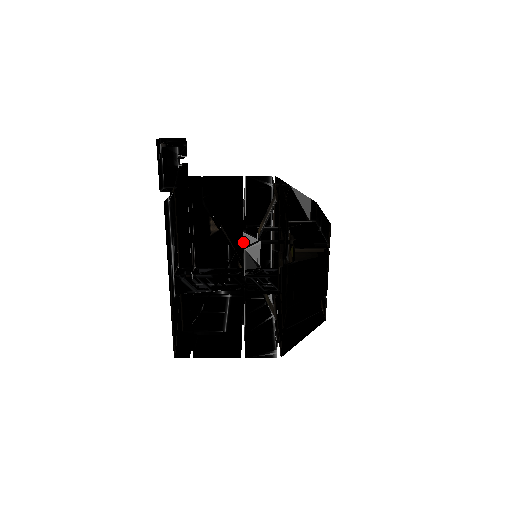
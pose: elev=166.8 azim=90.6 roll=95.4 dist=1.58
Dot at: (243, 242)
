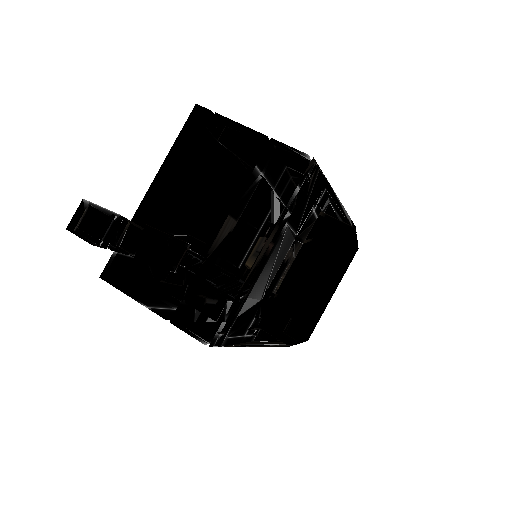
Dot at: occluded
